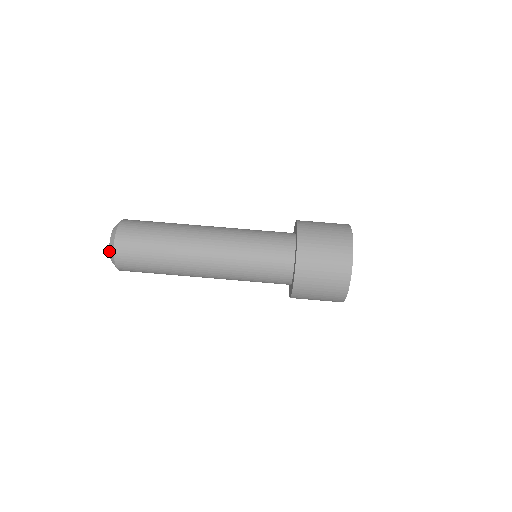
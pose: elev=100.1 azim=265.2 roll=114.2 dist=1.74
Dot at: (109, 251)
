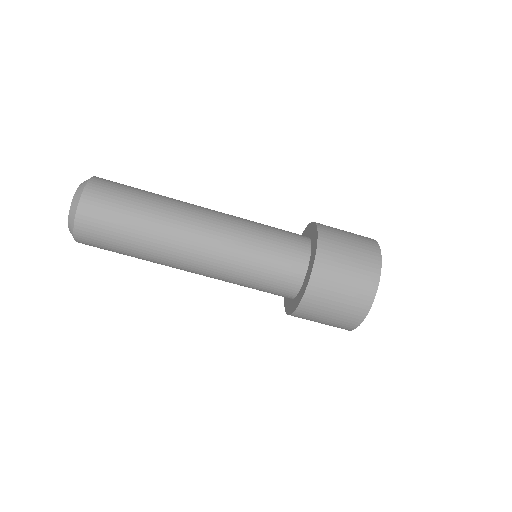
Dot at: (70, 206)
